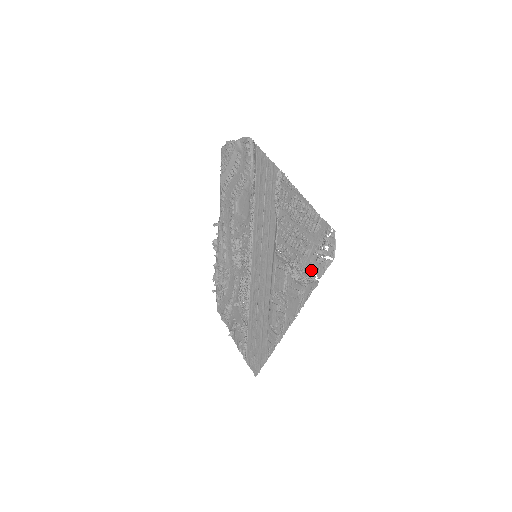
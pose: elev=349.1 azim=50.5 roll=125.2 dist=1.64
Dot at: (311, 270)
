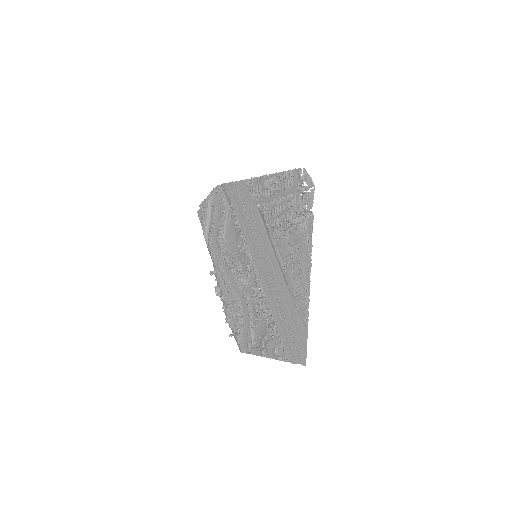
Dot at: occluded
